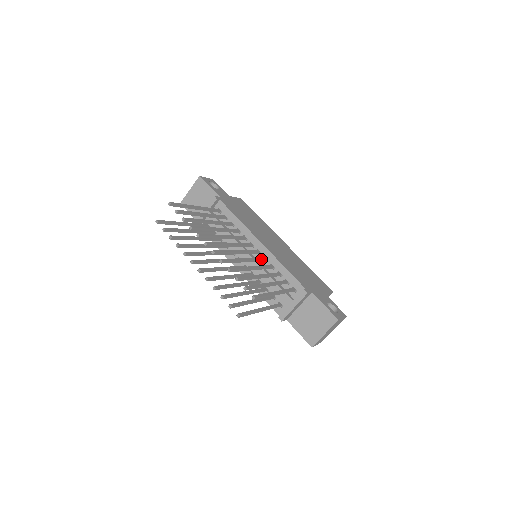
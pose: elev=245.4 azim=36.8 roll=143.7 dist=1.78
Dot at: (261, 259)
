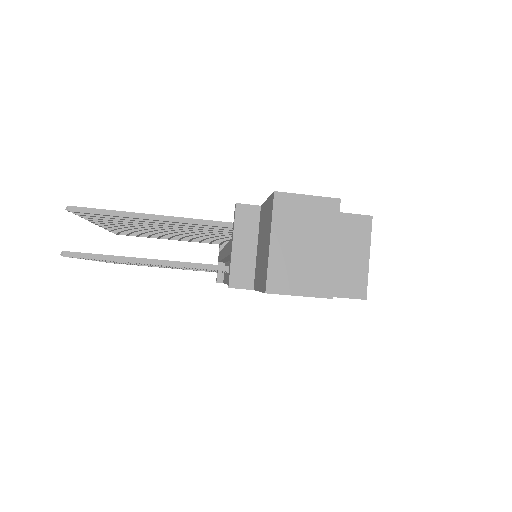
Dot at: occluded
